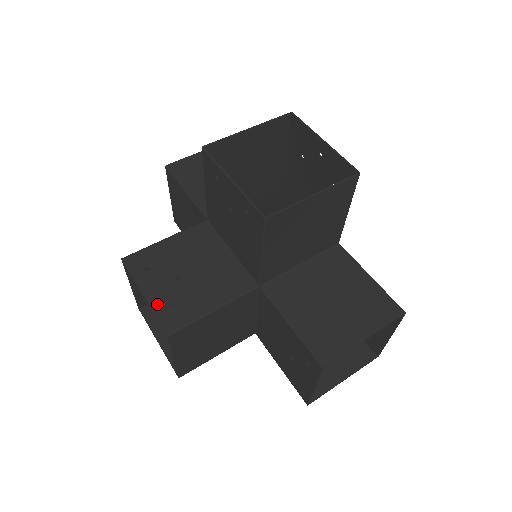
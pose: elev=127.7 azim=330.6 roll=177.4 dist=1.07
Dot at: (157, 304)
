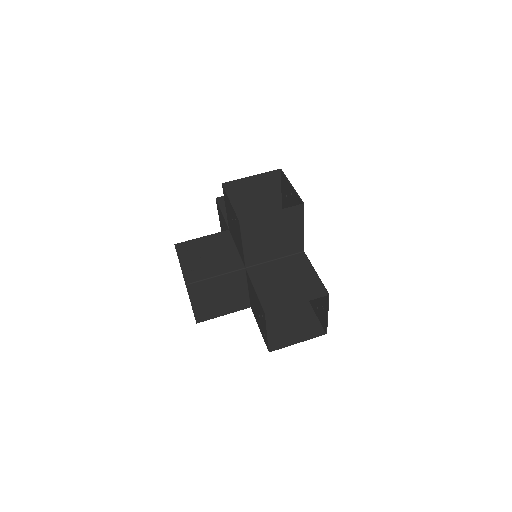
Dot at: (186, 269)
